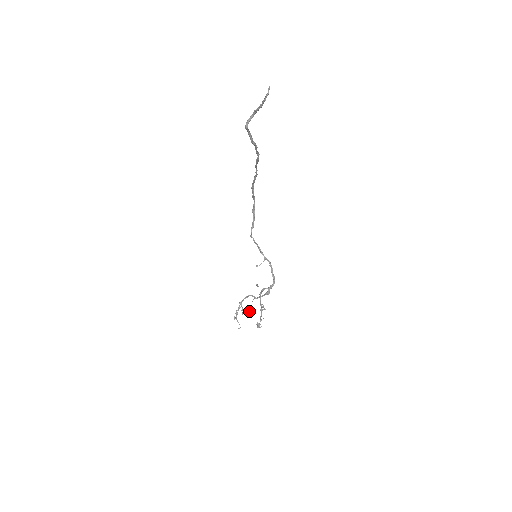
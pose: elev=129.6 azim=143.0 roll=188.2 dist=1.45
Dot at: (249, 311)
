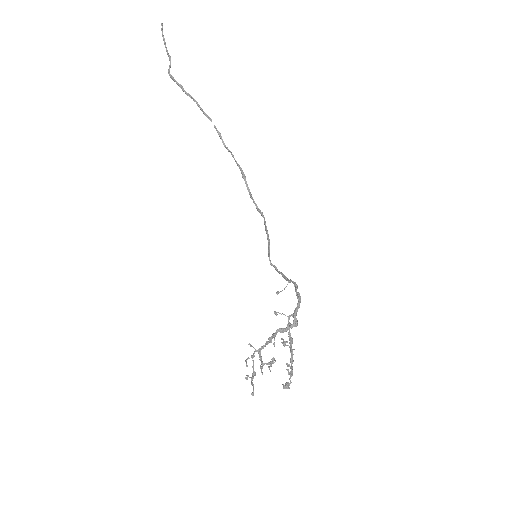
Dot at: (269, 362)
